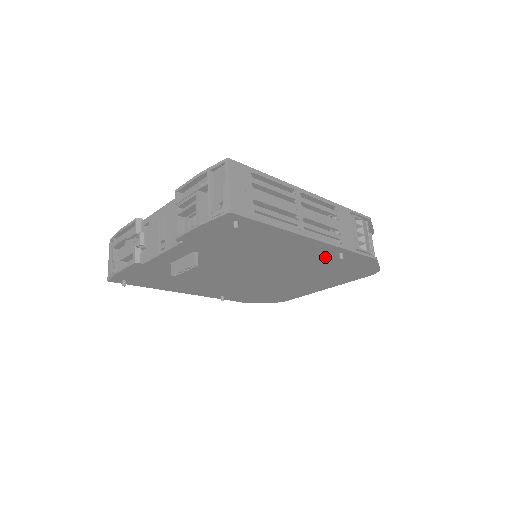
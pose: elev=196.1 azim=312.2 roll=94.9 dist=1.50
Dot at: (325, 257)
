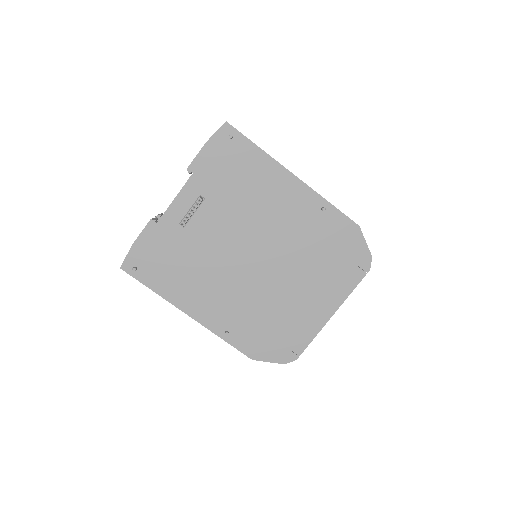
Dot at: (311, 217)
